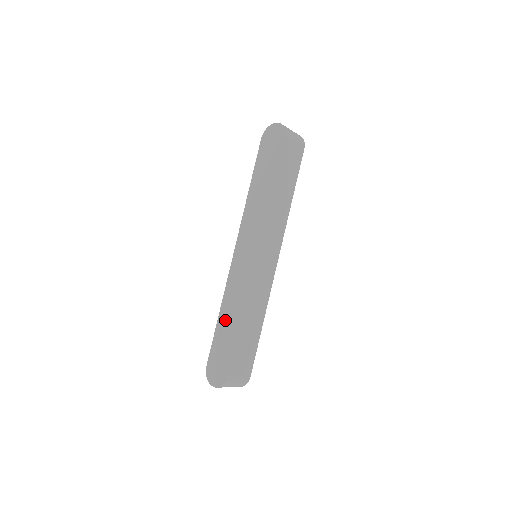
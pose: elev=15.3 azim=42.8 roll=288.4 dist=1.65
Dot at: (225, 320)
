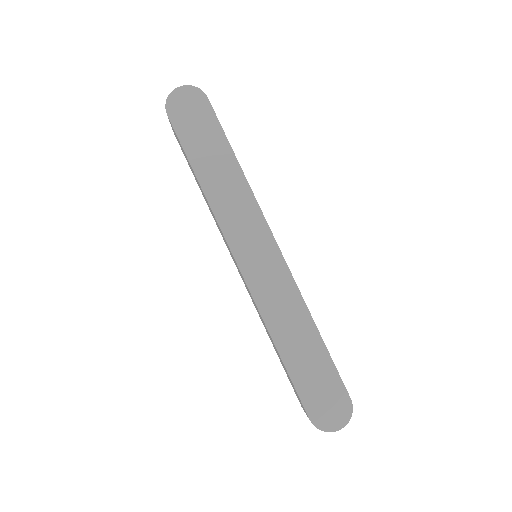
Dot at: (293, 346)
